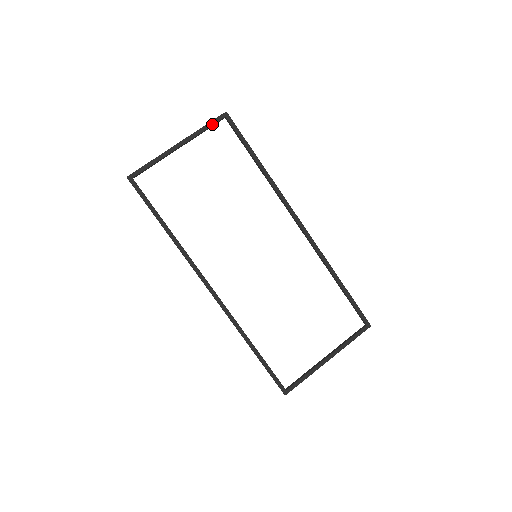
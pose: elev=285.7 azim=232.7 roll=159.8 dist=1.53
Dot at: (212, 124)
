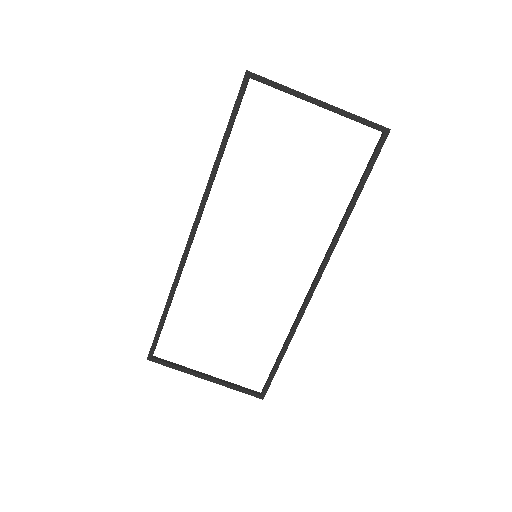
Dot at: (366, 123)
